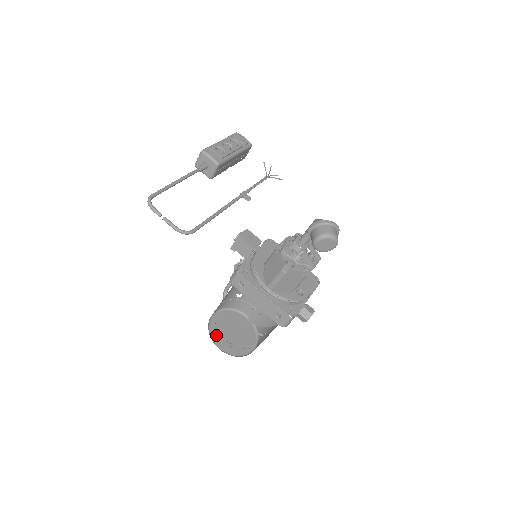
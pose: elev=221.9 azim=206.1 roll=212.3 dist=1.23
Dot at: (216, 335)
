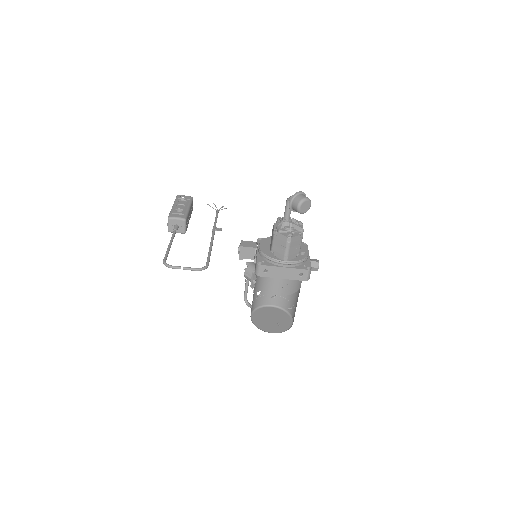
Dot at: (263, 327)
